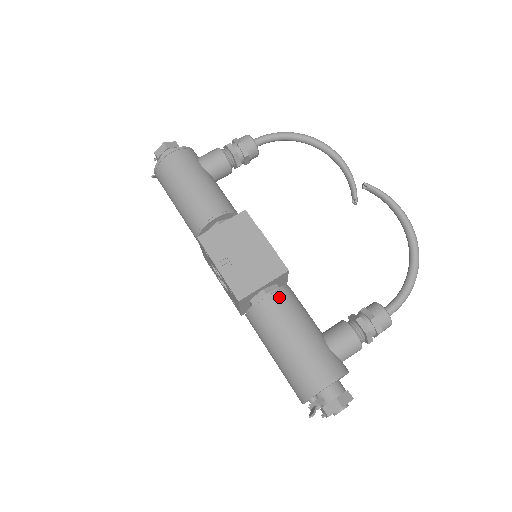
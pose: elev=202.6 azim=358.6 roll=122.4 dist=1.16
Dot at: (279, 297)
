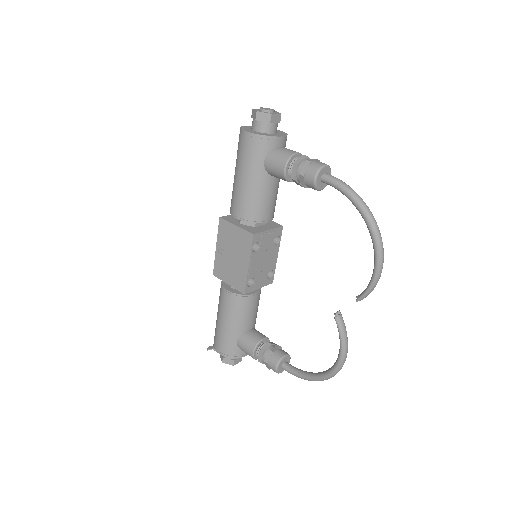
Dot at: (230, 298)
